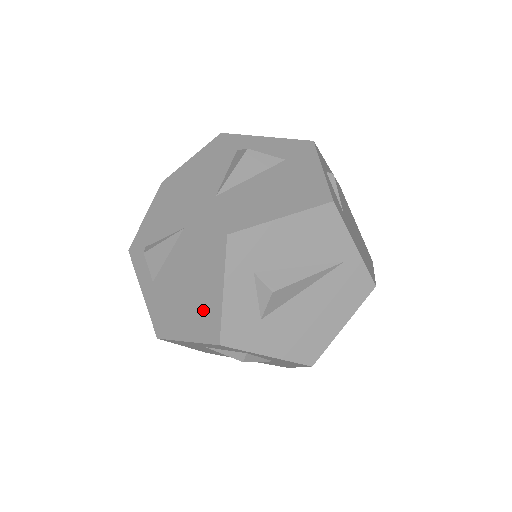
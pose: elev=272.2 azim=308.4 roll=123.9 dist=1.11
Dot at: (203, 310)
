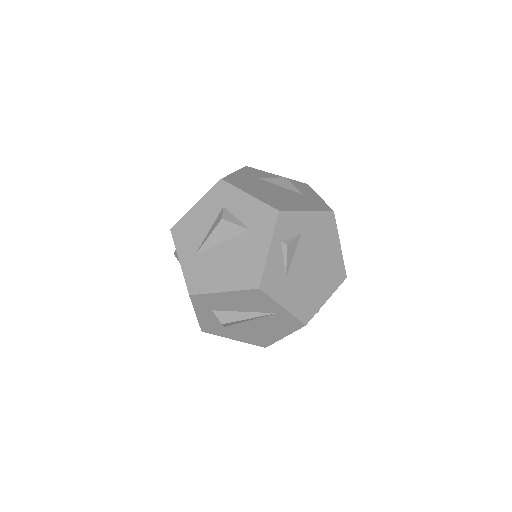
Dot at: occluded
